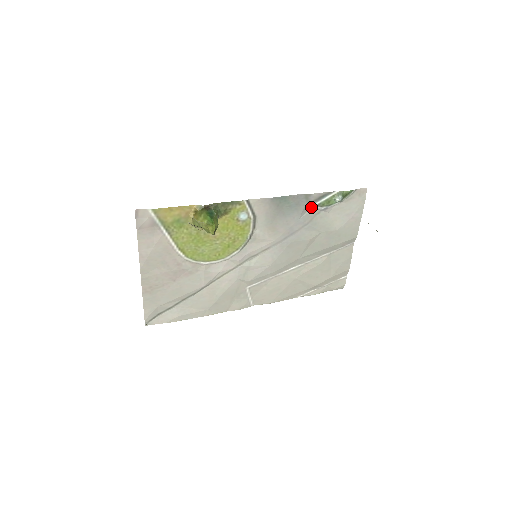
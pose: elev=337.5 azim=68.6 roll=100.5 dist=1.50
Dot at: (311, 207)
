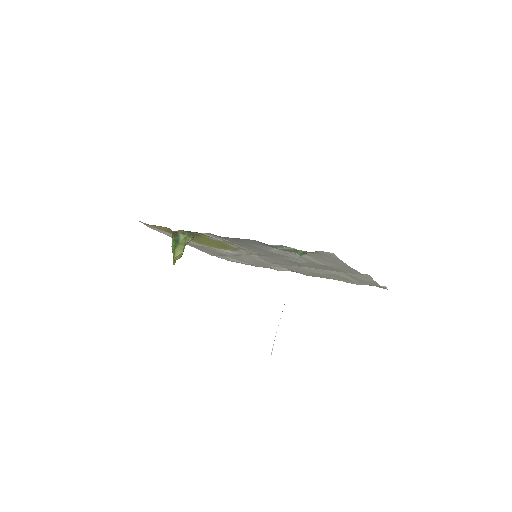
Dot at: occluded
